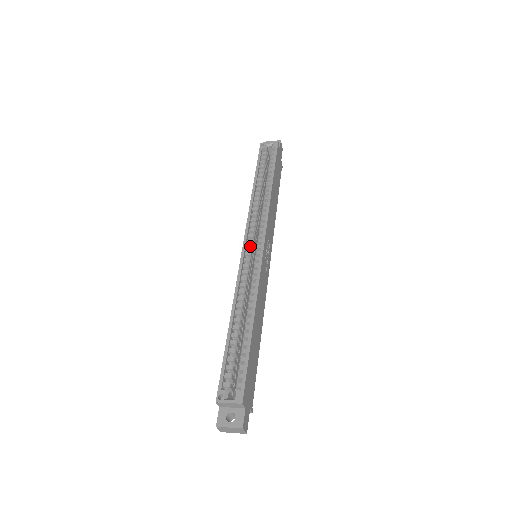
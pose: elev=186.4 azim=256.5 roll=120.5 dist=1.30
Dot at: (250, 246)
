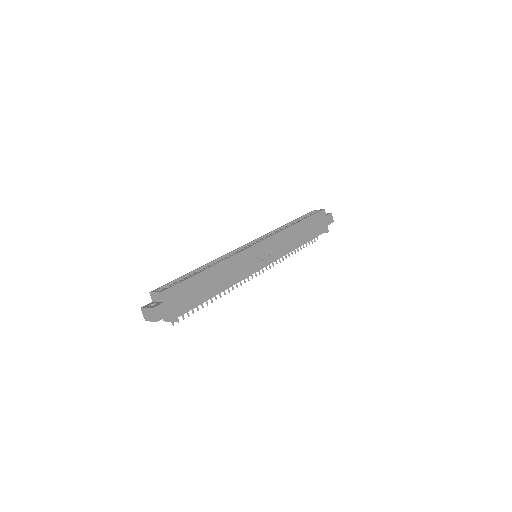
Dot at: occluded
